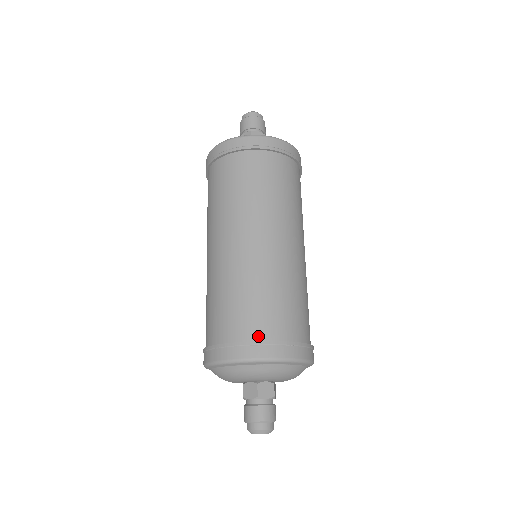
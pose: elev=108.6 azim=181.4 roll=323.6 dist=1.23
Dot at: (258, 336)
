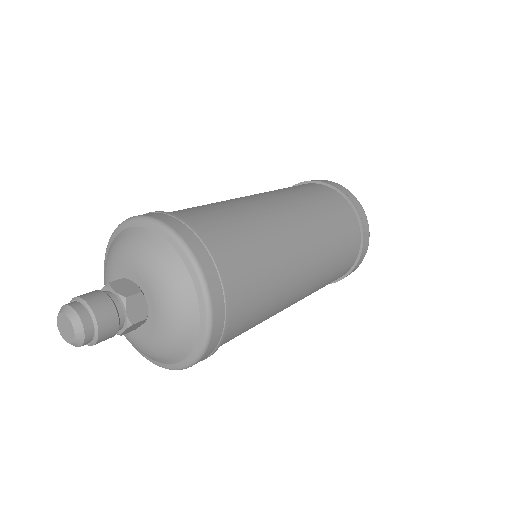
Dot at: occluded
